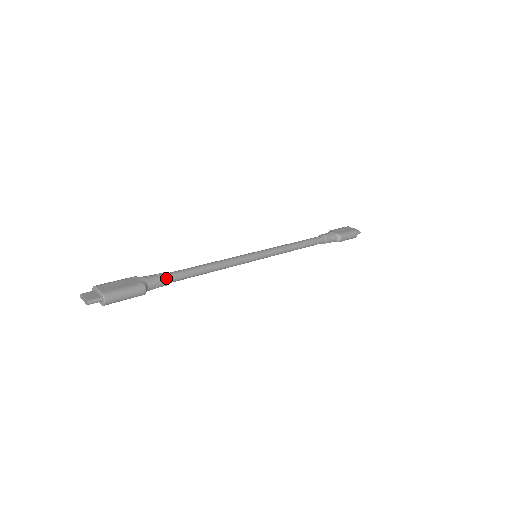
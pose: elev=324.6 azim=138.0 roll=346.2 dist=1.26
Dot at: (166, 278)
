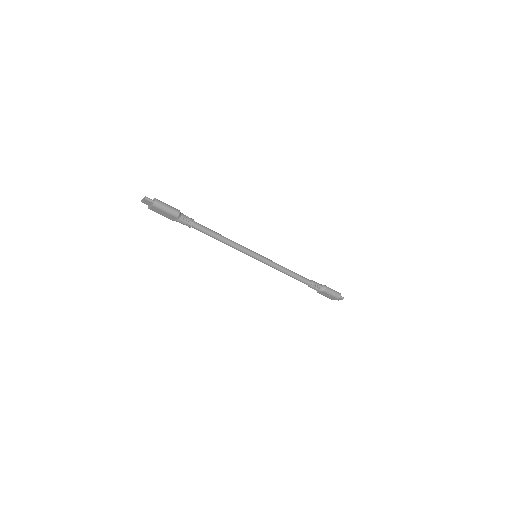
Dot at: (193, 220)
